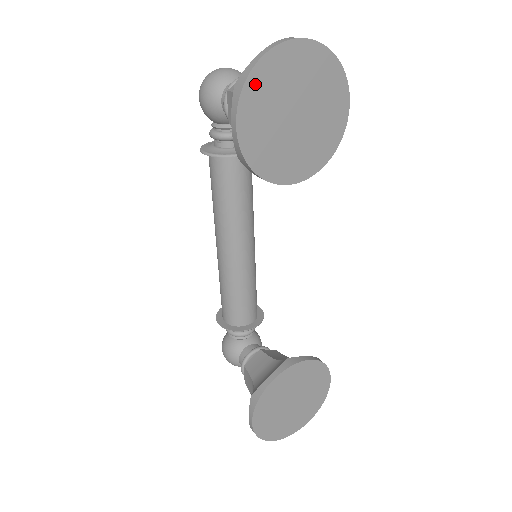
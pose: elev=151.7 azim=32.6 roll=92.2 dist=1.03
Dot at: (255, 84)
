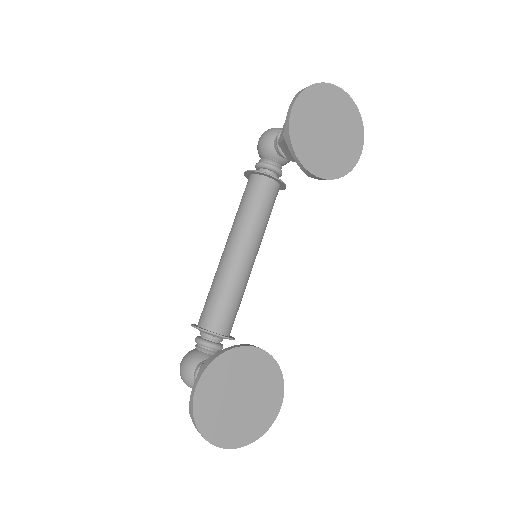
Dot at: (311, 93)
